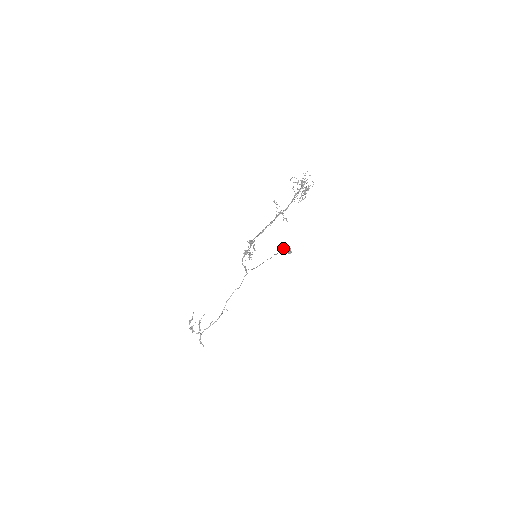
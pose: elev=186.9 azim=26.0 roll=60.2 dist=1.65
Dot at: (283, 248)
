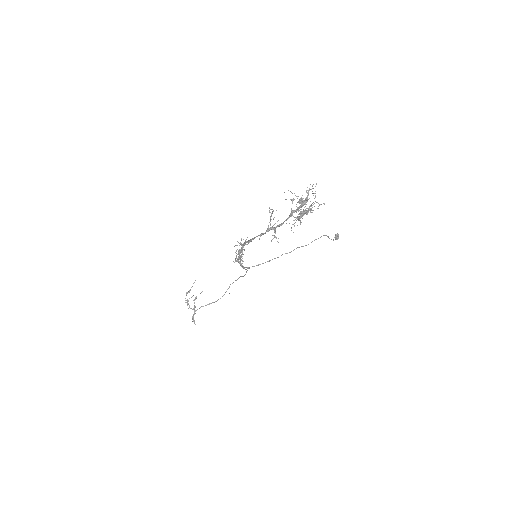
Dot at: (321, 236)
